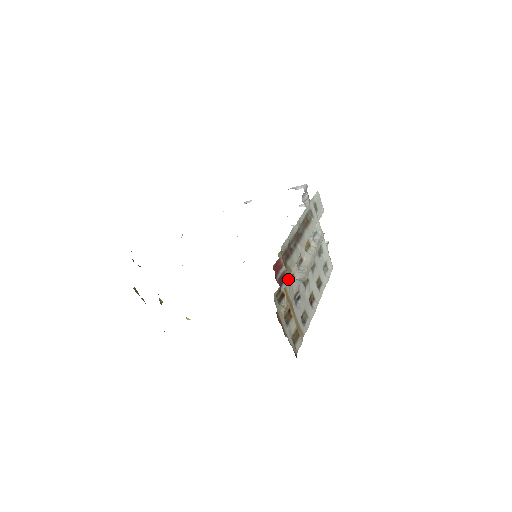
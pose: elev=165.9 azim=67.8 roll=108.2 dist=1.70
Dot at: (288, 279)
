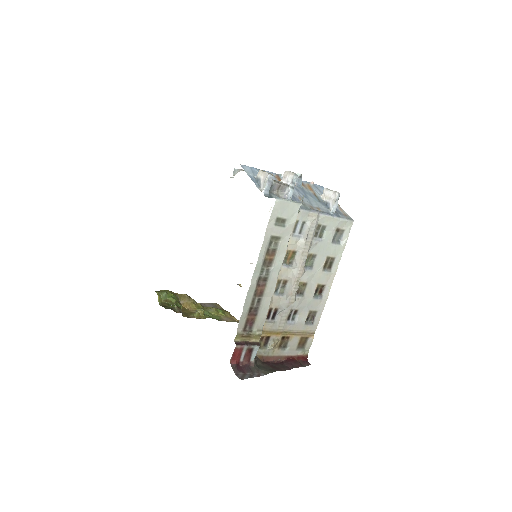
Dot at: (256, 348)
